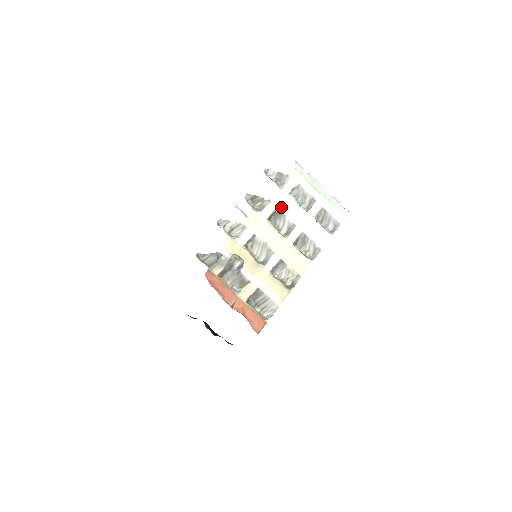
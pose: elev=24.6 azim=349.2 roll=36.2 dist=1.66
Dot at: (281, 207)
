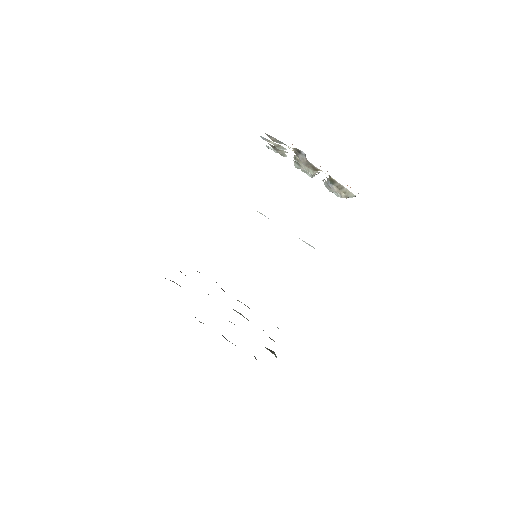
Dot at: occluded
